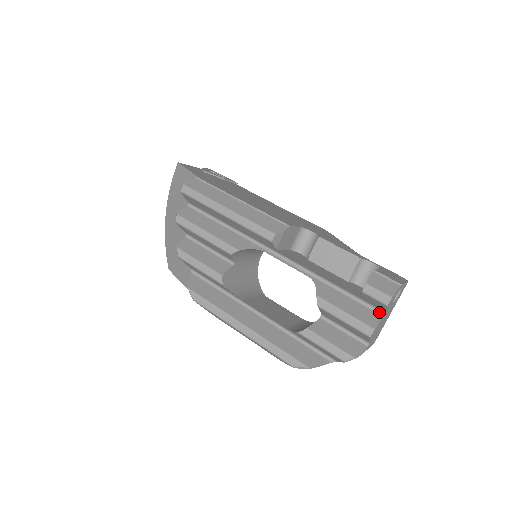
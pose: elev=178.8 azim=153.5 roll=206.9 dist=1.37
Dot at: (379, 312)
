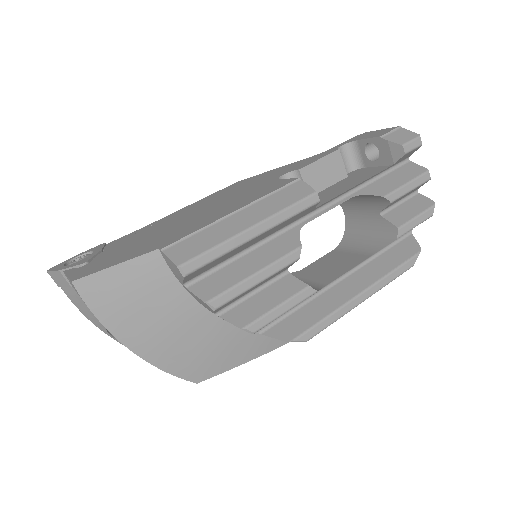
Dot at: (405, 162)
